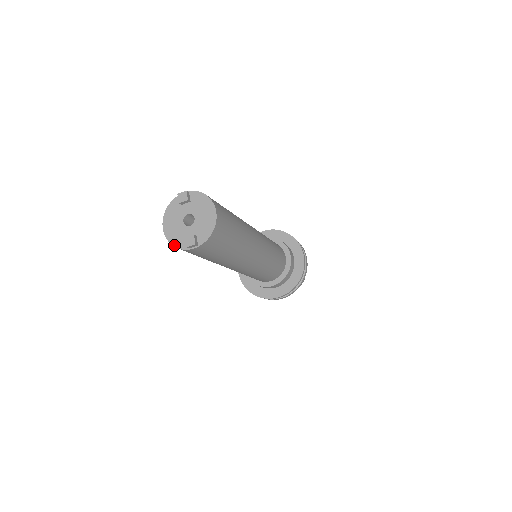
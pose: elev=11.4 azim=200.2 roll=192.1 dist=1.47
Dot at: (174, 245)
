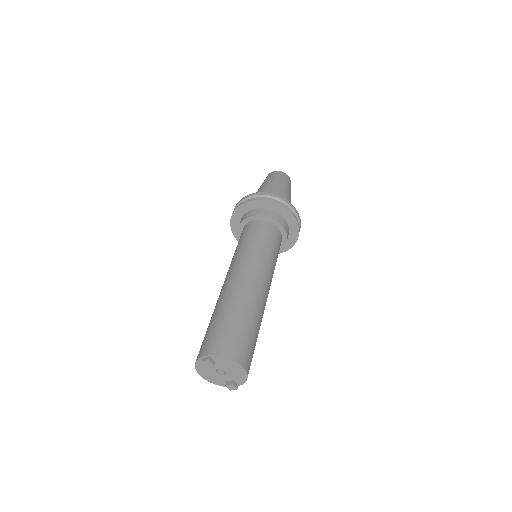
Dot at: occluded
